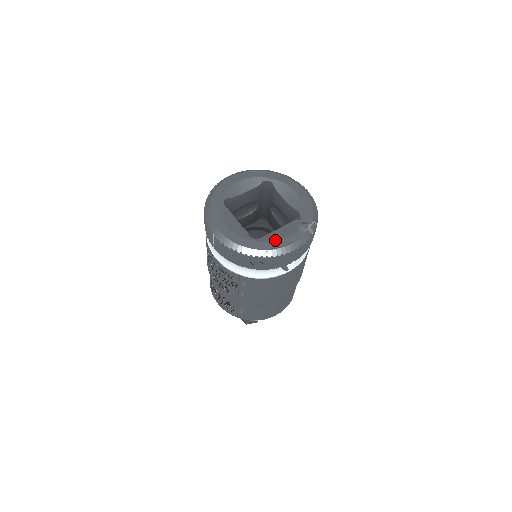
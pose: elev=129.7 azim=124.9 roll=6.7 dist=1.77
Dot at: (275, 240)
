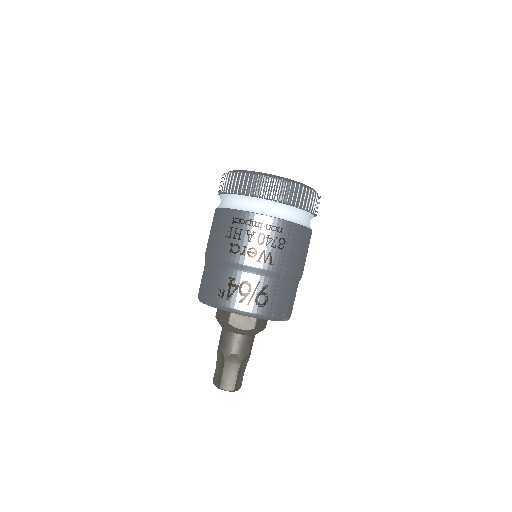
Dot at: occluded
